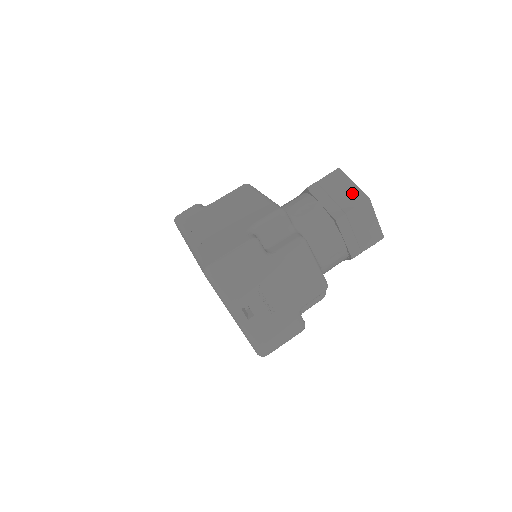
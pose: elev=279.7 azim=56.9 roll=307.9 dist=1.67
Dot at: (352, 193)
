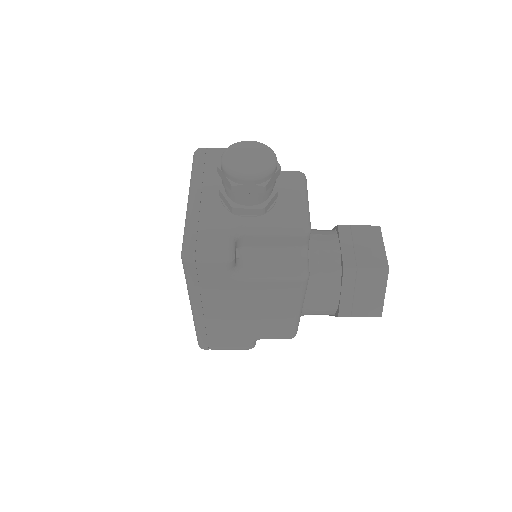
Dot at: occluded
